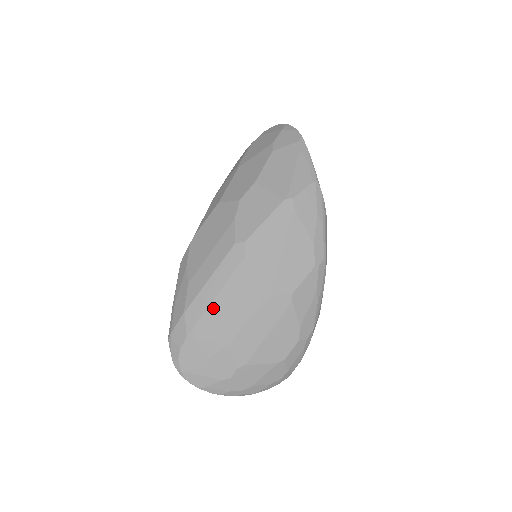
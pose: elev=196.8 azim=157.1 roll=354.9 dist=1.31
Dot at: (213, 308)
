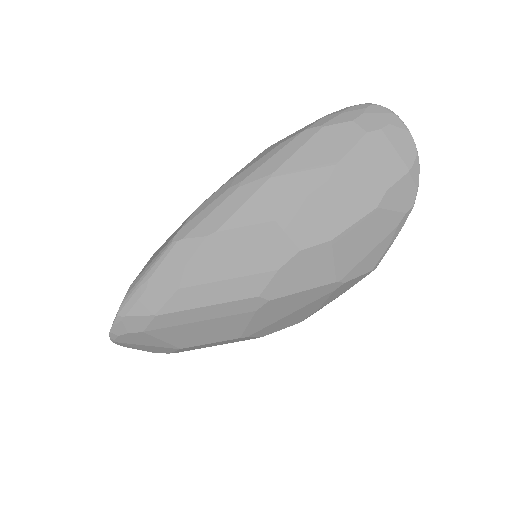
Dot at: (189, 326)
